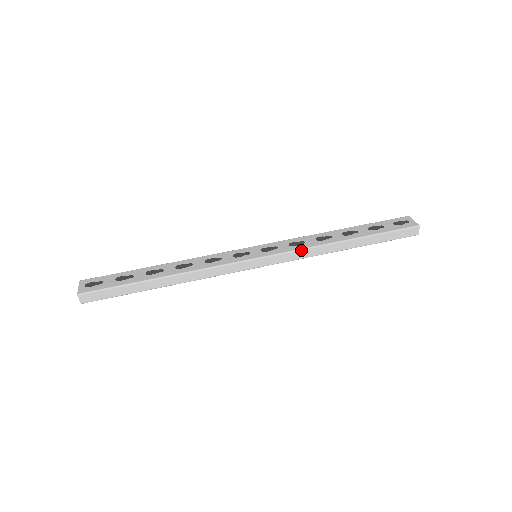
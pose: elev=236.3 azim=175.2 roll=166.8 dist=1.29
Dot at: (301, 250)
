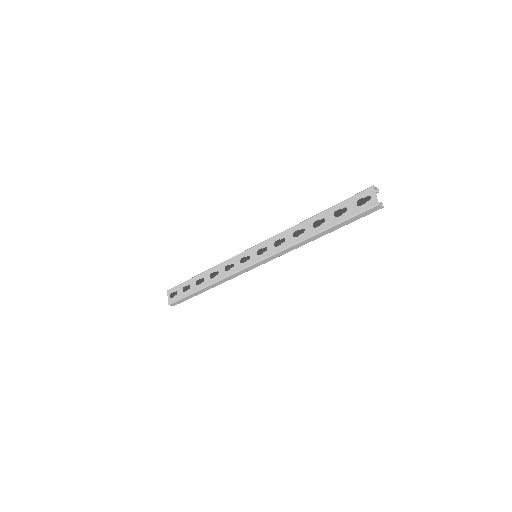
Dot at: (282, 251)
